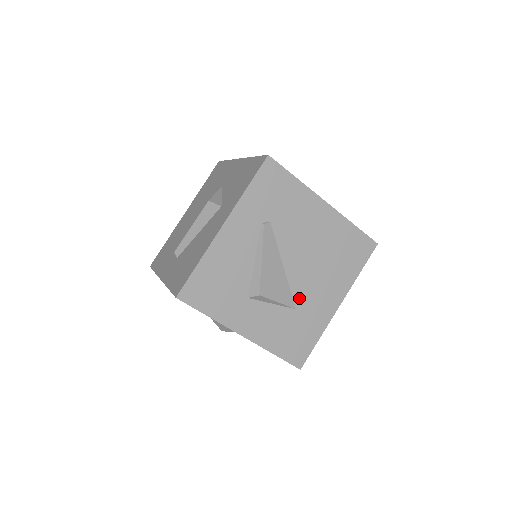
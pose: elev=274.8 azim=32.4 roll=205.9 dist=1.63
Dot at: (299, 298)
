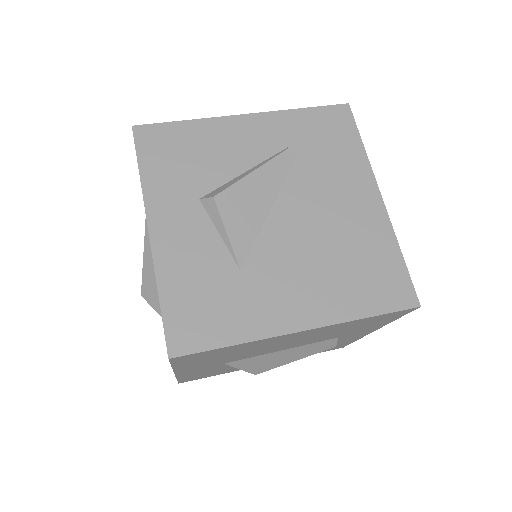
Dot at: (257, 262)
